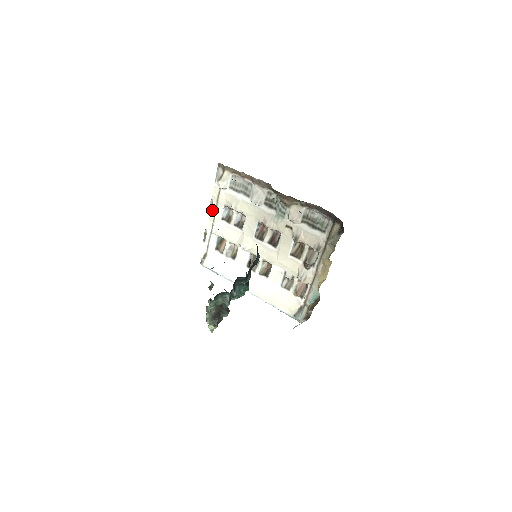
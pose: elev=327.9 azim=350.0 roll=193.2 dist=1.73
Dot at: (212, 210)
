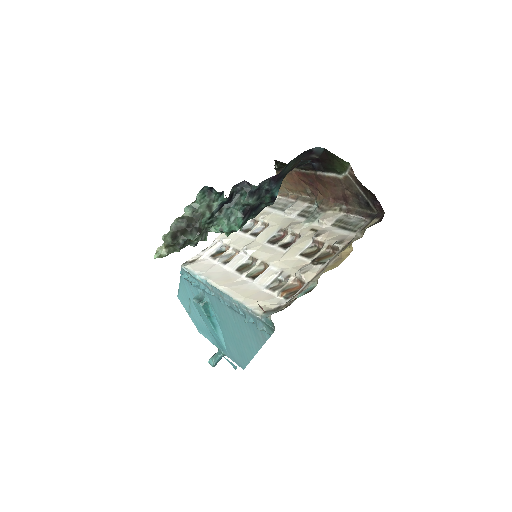
Dot at: occluded
